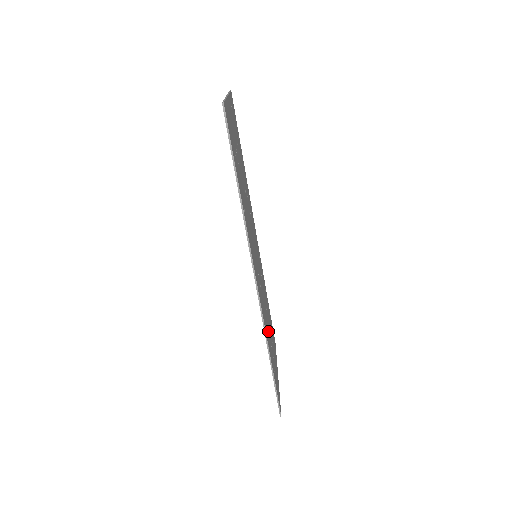
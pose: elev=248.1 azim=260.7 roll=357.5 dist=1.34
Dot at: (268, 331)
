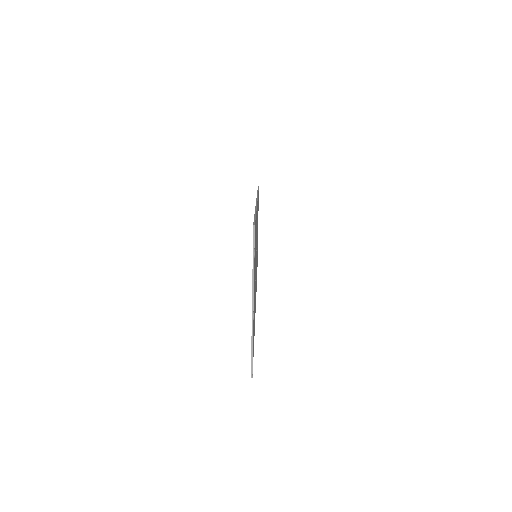
Dot at: occluded
